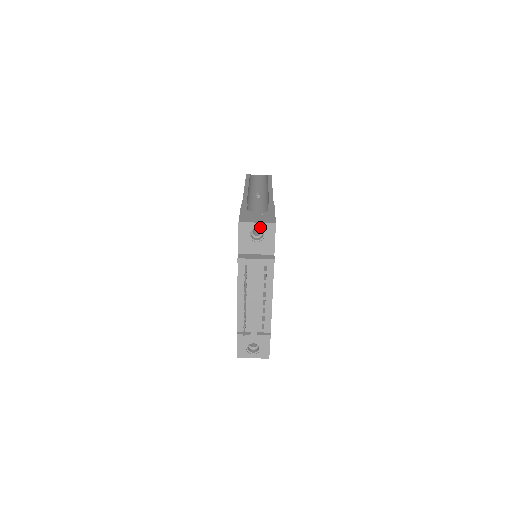
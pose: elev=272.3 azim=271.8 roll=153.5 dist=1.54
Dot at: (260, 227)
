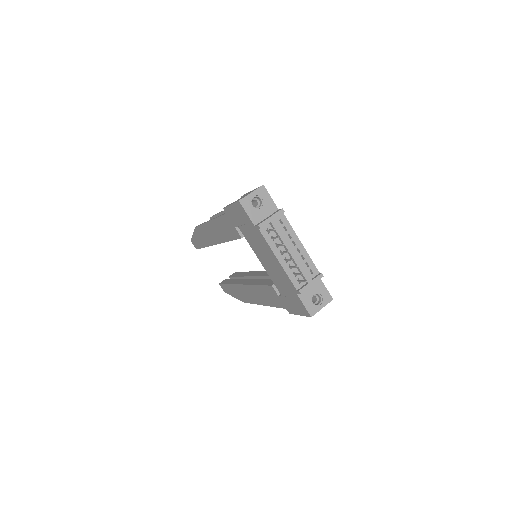
Dot at: (255, 195)
